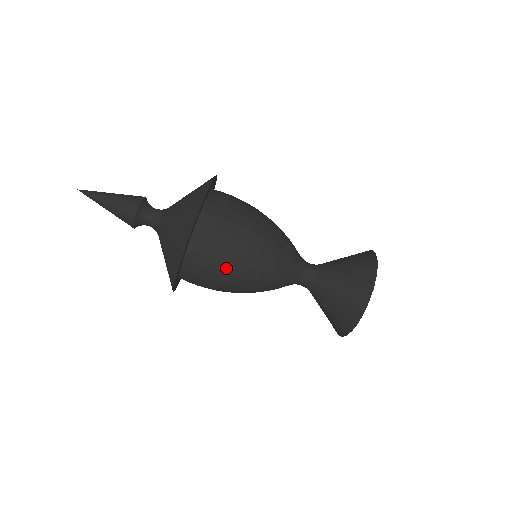
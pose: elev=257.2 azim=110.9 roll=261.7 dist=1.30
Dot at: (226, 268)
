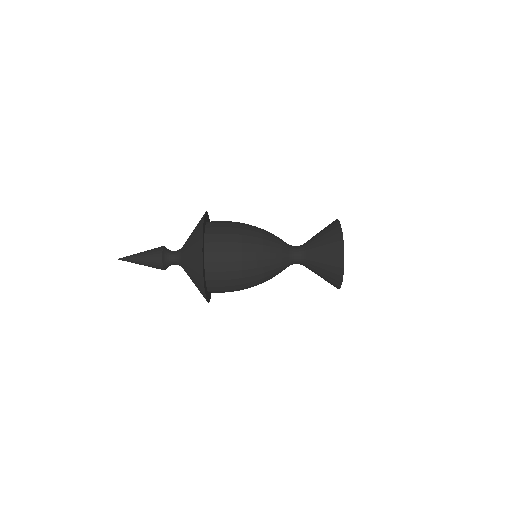
Dot at: (236, 256)
